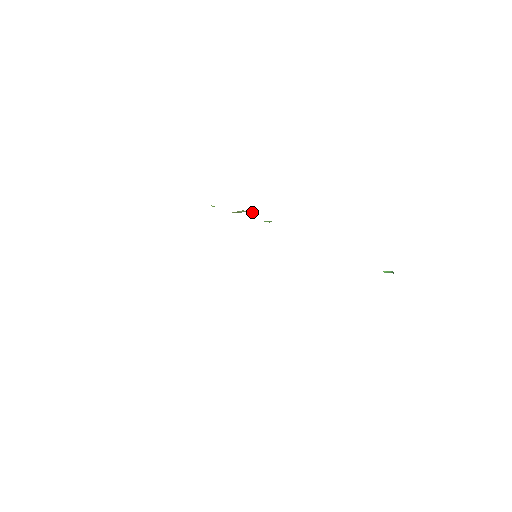
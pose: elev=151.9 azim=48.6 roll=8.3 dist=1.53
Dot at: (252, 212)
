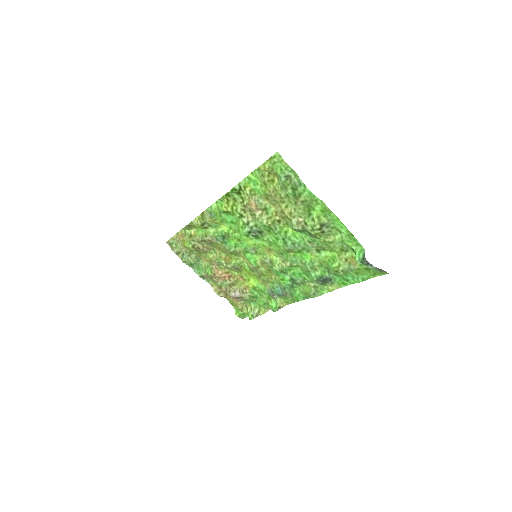
Dot at: occluded
